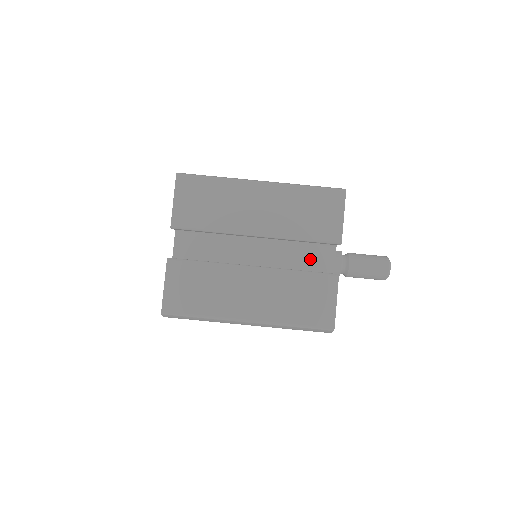
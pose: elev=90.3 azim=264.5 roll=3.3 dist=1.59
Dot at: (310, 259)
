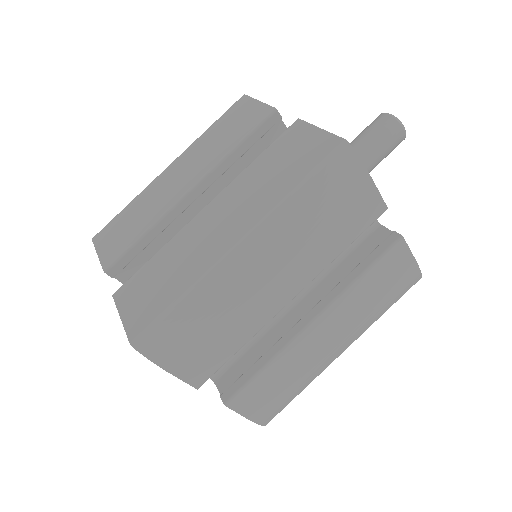
Dot at: occluded
